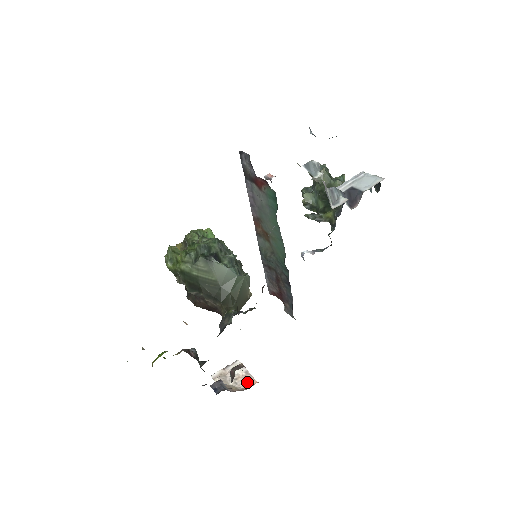
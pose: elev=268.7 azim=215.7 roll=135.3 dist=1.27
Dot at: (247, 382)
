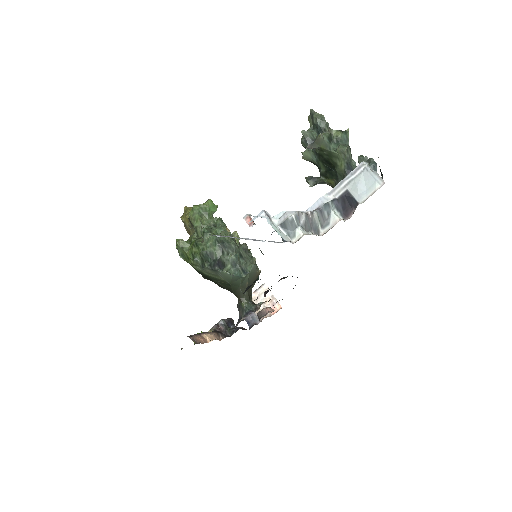
Dot at: (273, 307)
